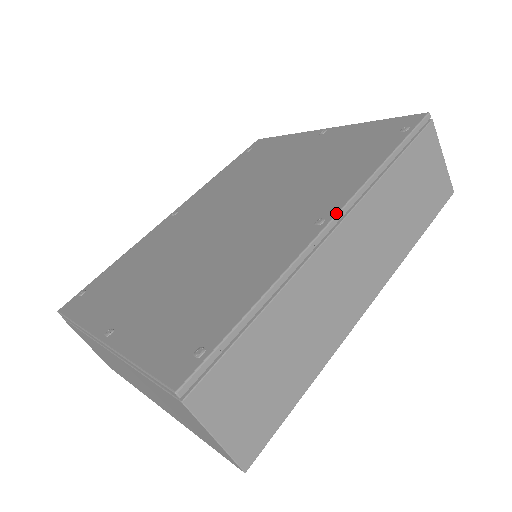
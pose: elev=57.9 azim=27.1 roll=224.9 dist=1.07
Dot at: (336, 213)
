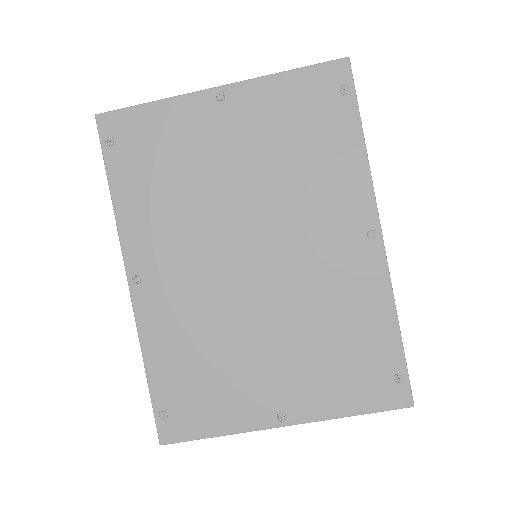
Dot at: (379, 221)
